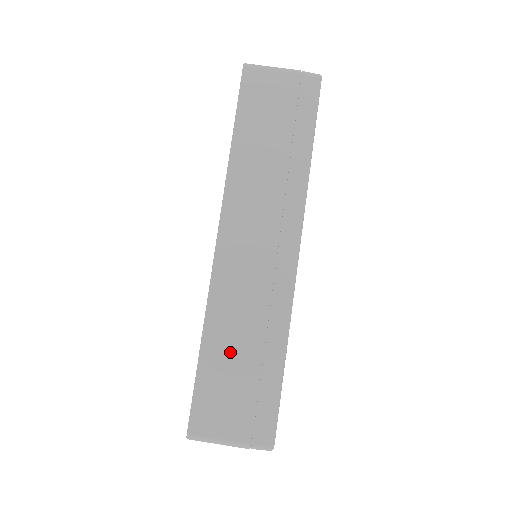
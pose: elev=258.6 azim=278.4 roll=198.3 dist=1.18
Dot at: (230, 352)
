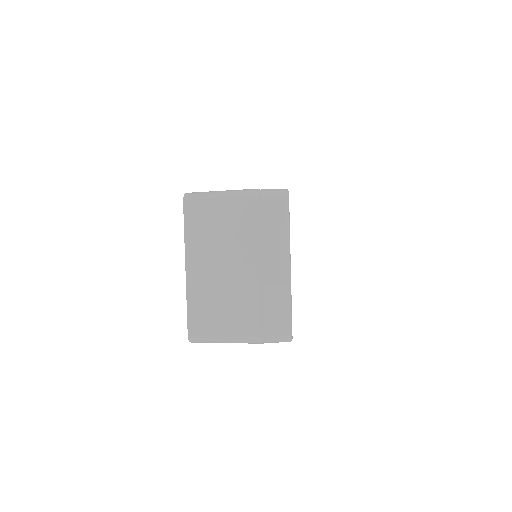
Dot at: occluded
